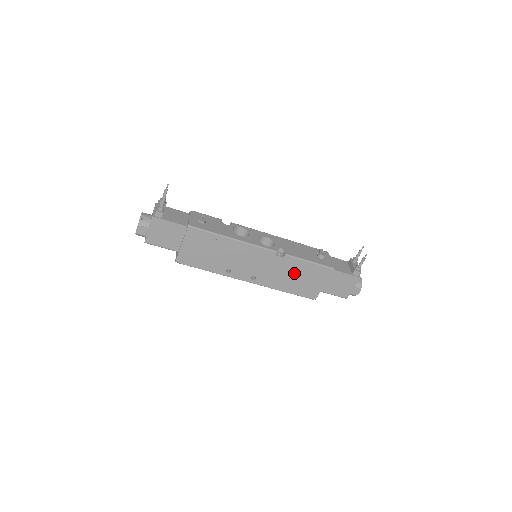
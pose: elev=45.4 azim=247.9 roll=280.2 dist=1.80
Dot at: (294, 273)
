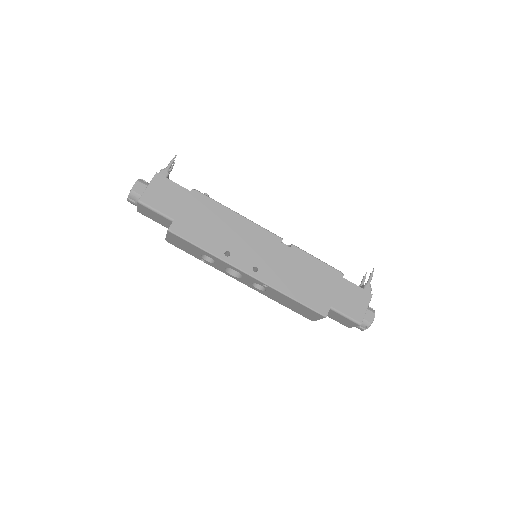
Dot at: (301, 271)
